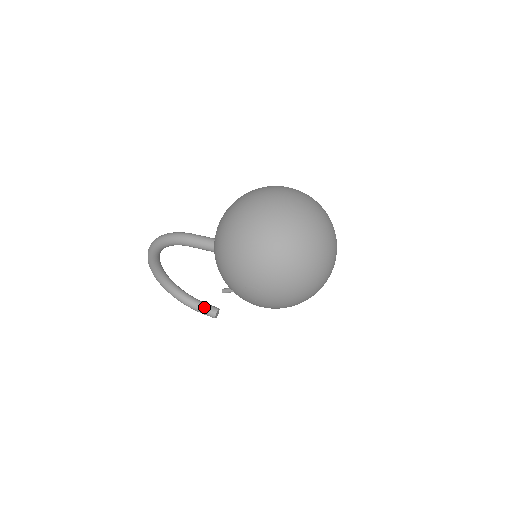
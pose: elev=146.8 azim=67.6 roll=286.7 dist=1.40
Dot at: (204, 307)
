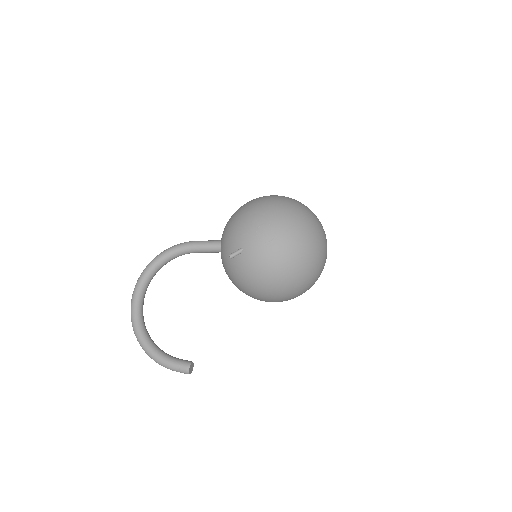
Dot at: (177, 358)
